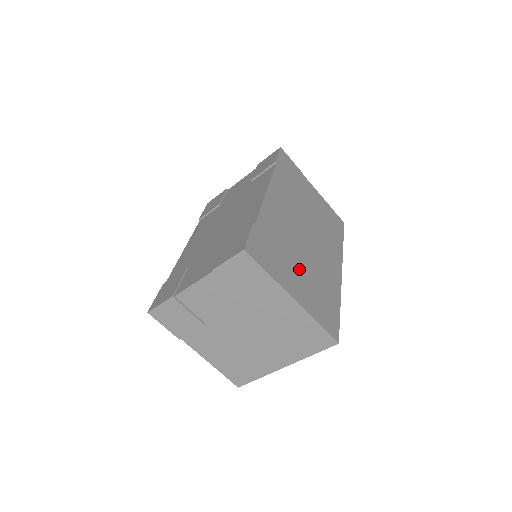
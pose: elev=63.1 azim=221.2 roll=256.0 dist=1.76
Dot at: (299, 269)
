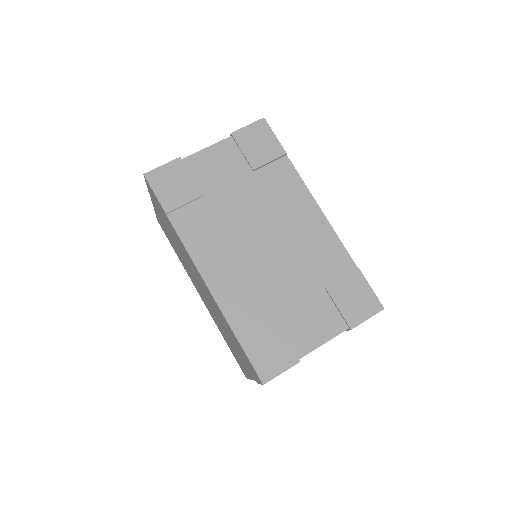
Dot at: occluded
